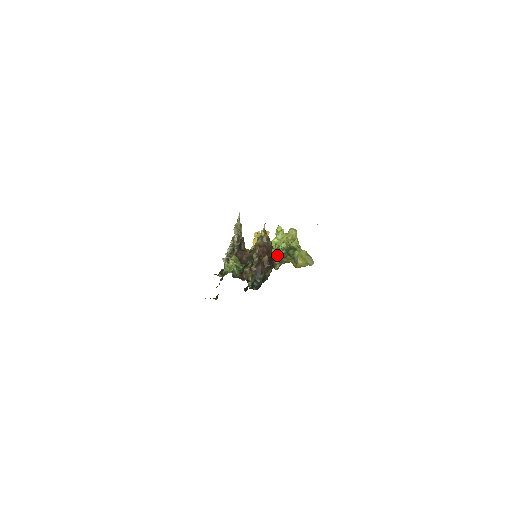
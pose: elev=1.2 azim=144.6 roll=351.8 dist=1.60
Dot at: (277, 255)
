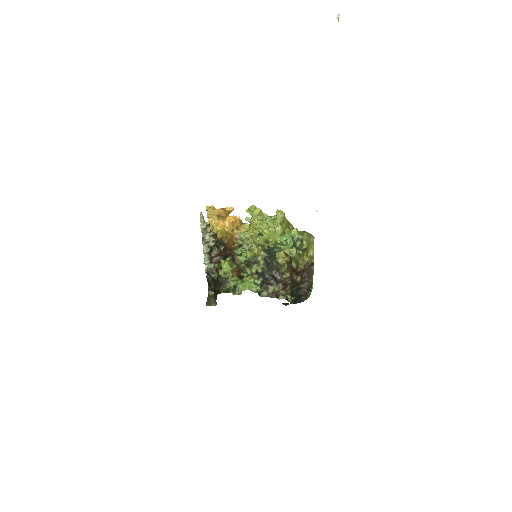
Dot at: (289, 255)
